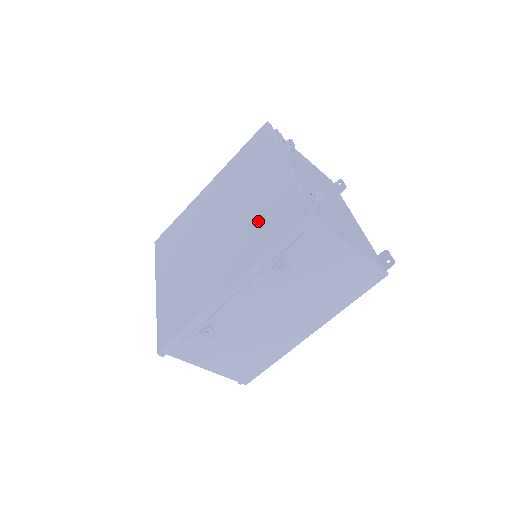
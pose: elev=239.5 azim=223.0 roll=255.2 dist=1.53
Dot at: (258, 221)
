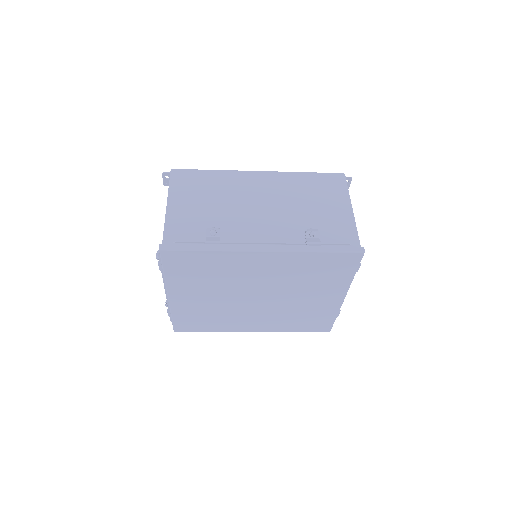
Dot at: (298, 316)
